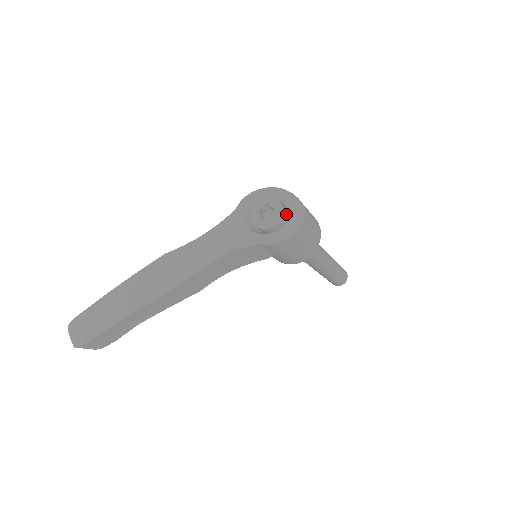
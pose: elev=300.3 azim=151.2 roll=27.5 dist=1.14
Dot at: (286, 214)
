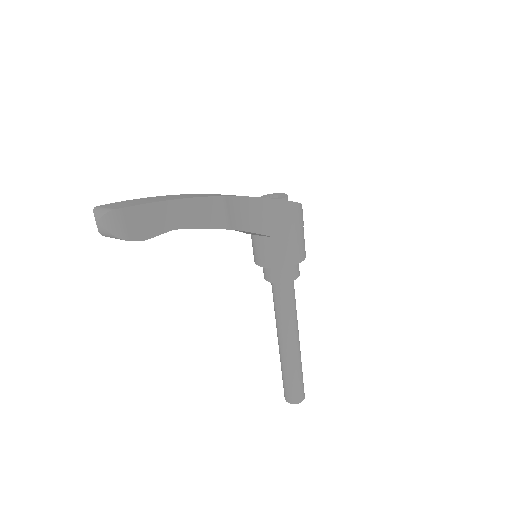
Dot at: occluded
